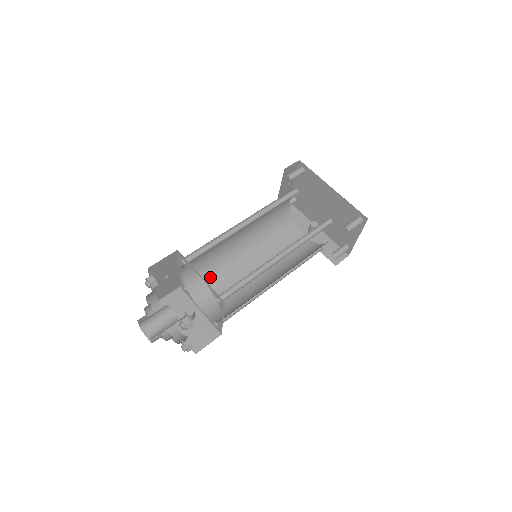
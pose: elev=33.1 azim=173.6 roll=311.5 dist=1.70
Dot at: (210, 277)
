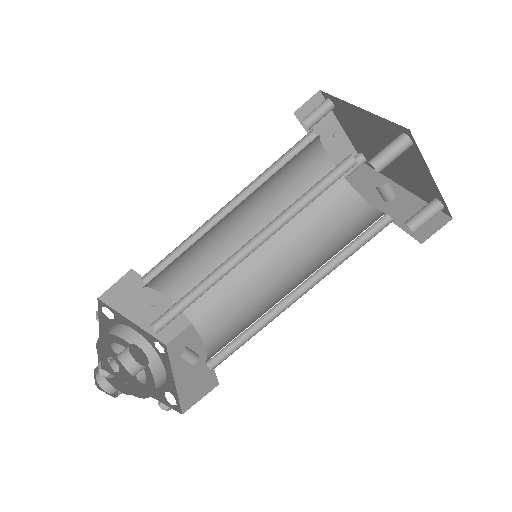
Dot at: (222, 300)
